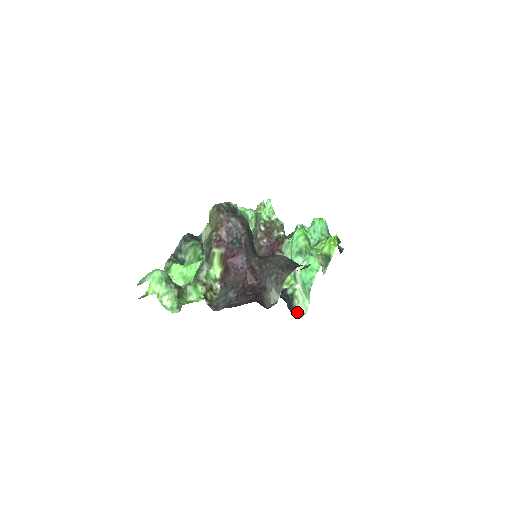
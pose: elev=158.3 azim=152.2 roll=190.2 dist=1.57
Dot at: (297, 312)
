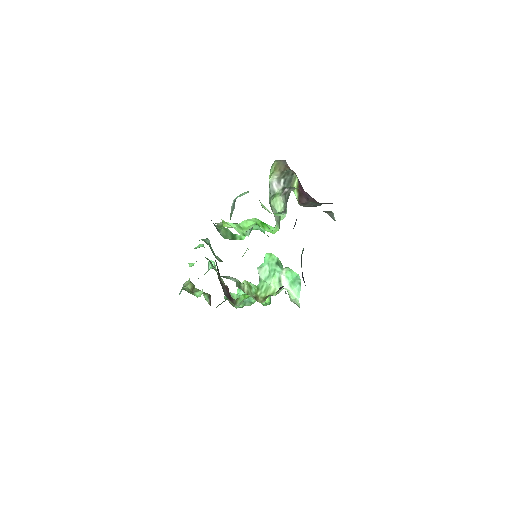
Dot at: occluded
